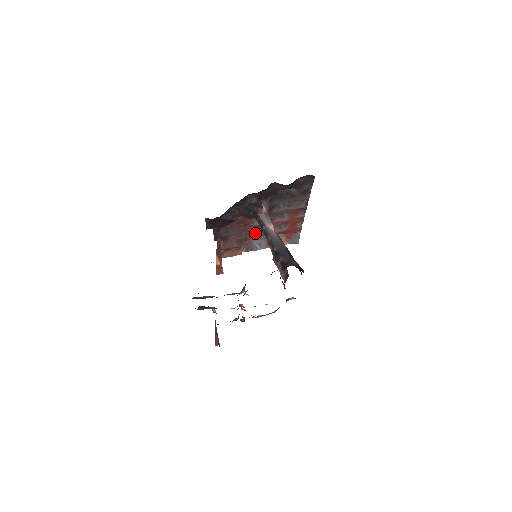
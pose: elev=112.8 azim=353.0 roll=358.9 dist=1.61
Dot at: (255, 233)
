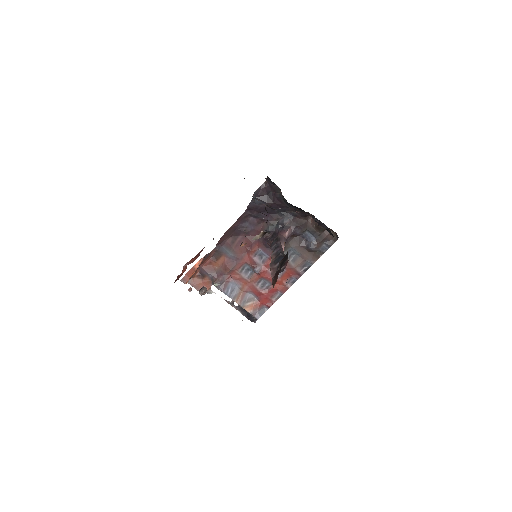
Dot at: (242, 272)
